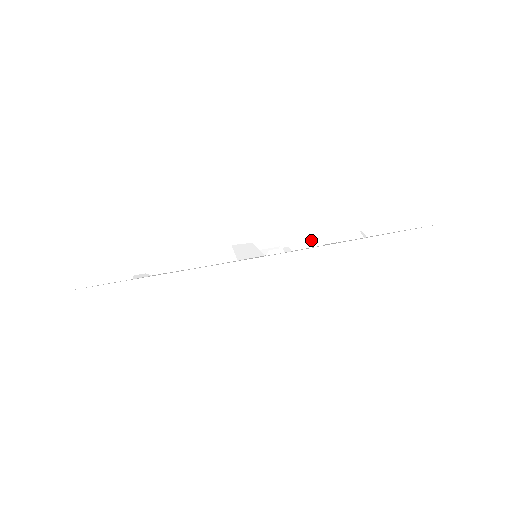
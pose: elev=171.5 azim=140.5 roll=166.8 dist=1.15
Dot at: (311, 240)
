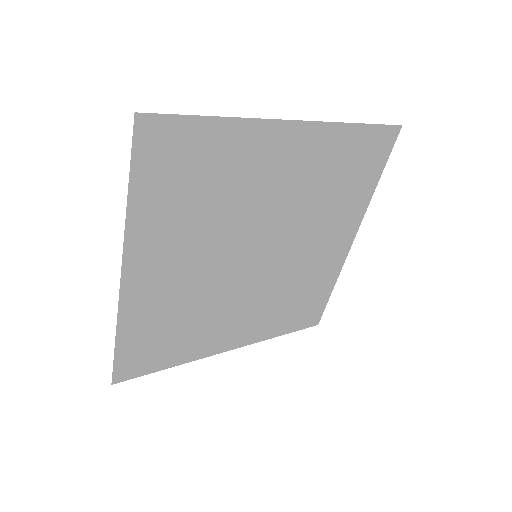
Dot at: (242, 170)
